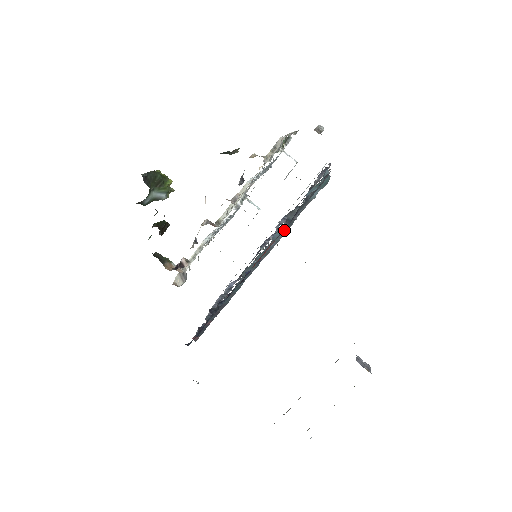
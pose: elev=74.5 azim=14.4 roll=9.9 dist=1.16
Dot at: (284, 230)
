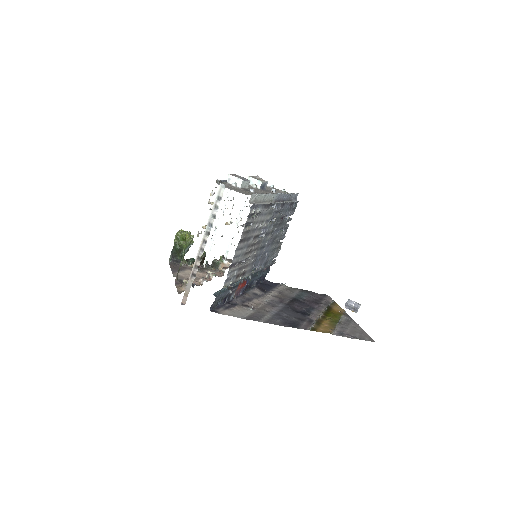
Dot at: (239, 280)
